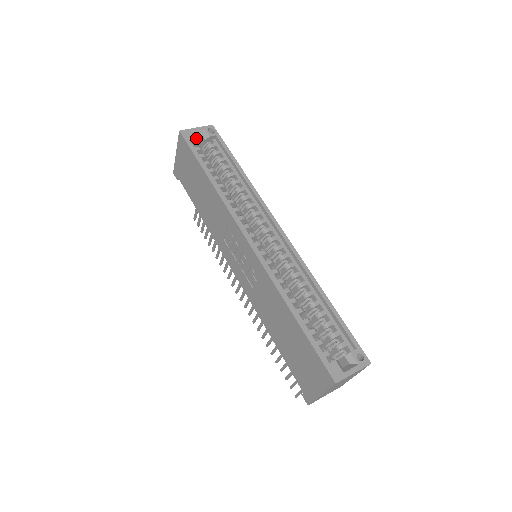
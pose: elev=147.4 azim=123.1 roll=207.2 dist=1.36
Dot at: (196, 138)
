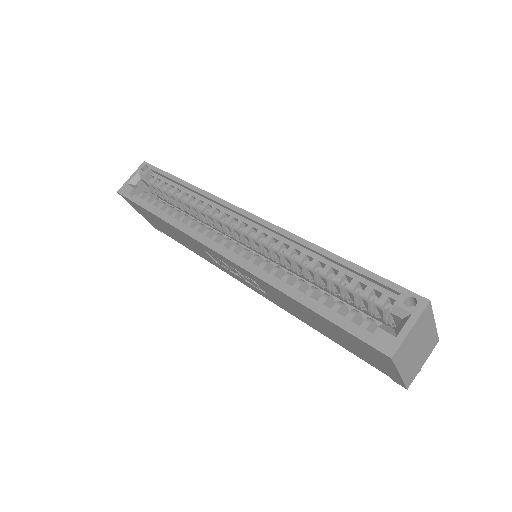
Dot at: (135, 186)
